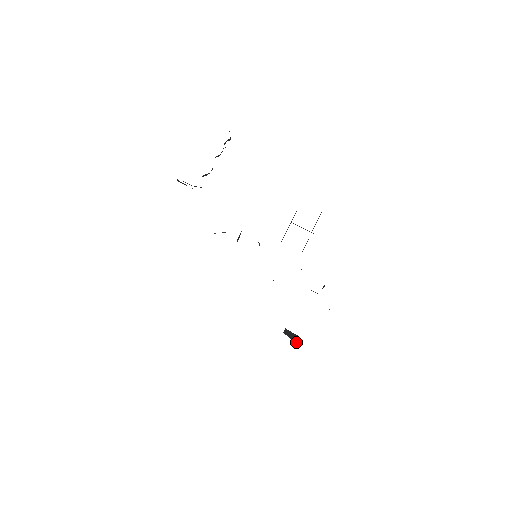
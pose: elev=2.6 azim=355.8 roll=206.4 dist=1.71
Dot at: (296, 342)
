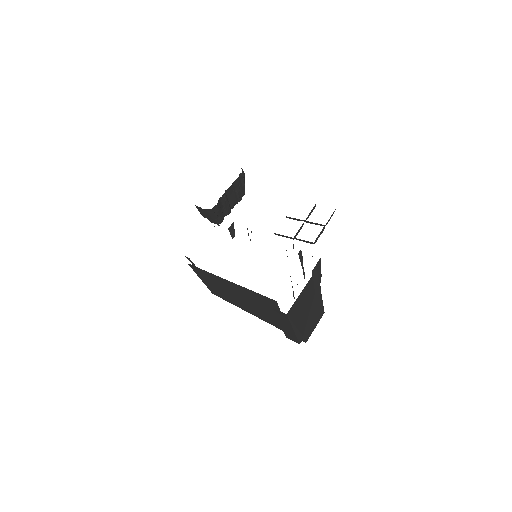
Dot at: occluded
